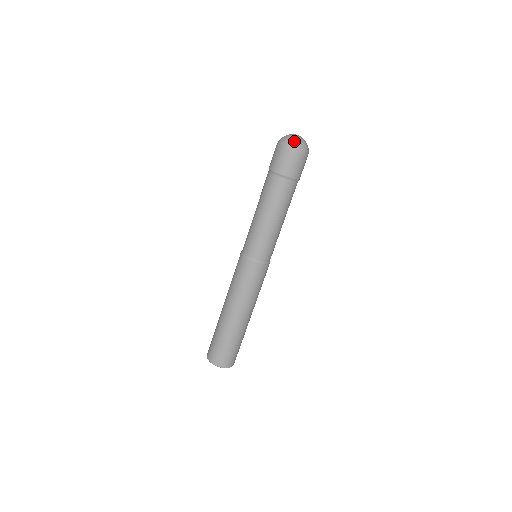
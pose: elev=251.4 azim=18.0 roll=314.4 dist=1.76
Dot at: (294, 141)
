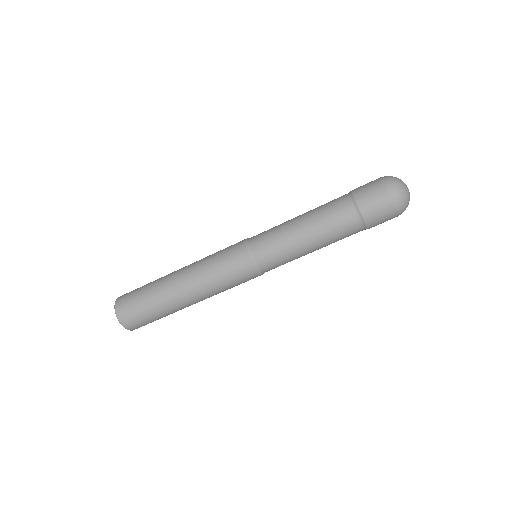
Dot at: (407, 204)
